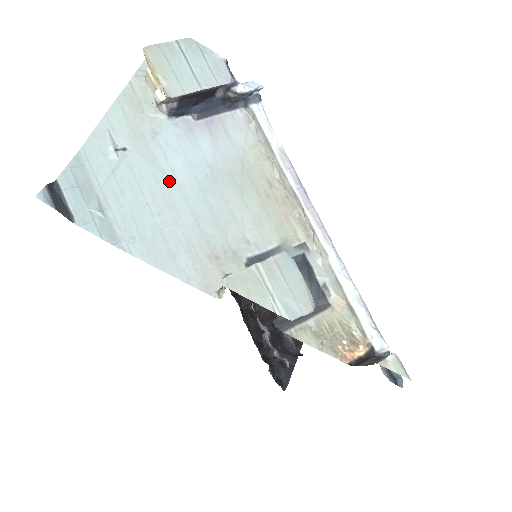
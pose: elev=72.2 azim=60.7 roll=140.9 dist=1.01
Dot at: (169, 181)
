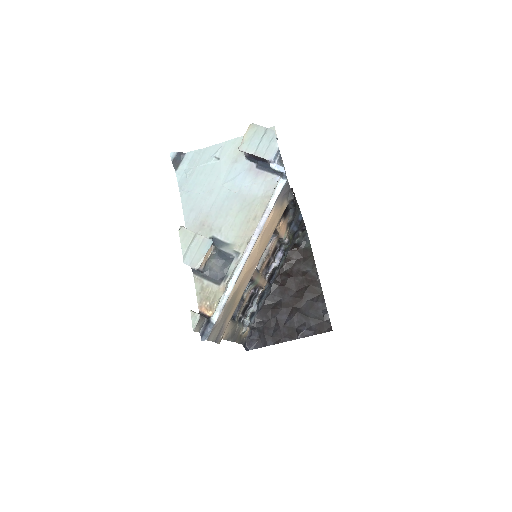
Dot at: (220, 183)
